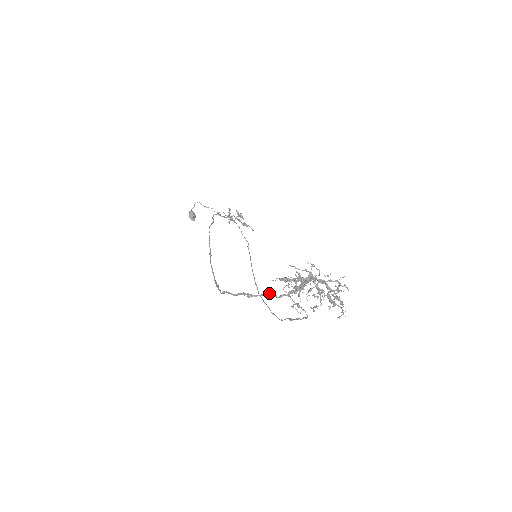
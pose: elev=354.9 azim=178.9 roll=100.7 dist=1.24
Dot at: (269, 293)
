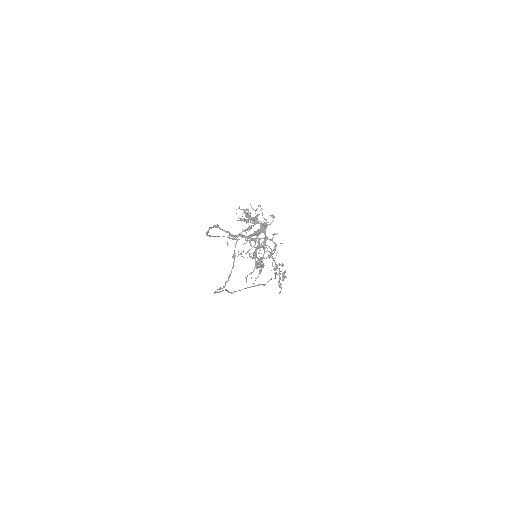
Dot at: occluded
